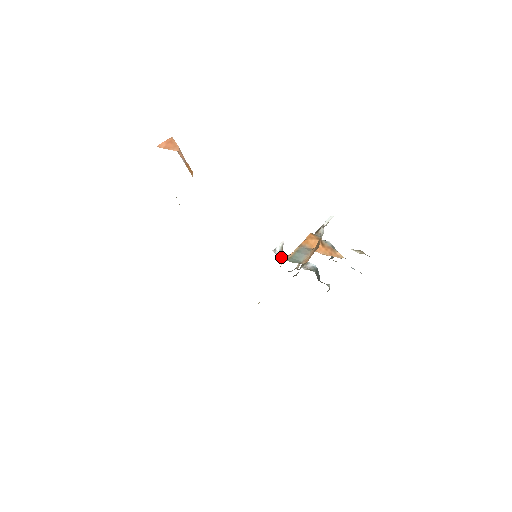
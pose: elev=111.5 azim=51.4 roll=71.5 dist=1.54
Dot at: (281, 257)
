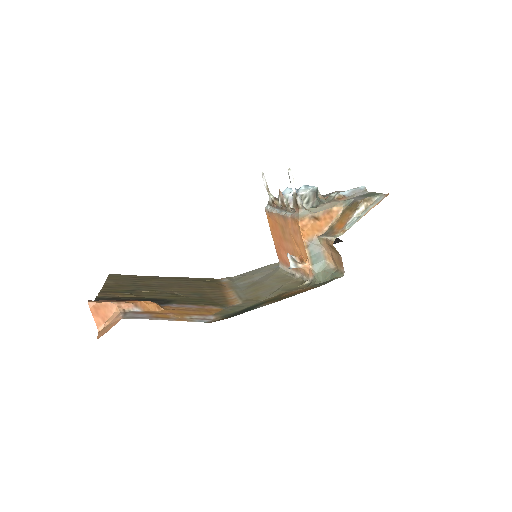
Dot at: (300, 267)
